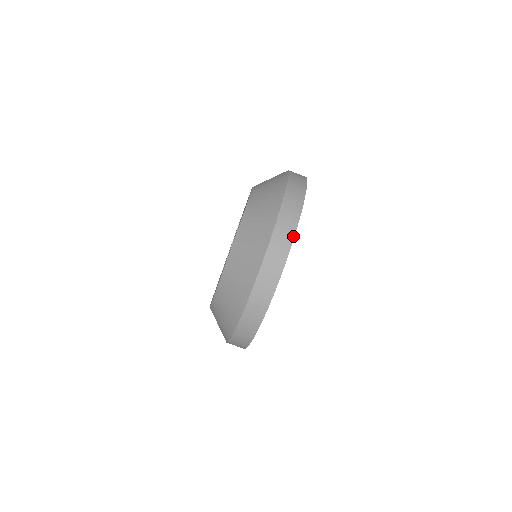
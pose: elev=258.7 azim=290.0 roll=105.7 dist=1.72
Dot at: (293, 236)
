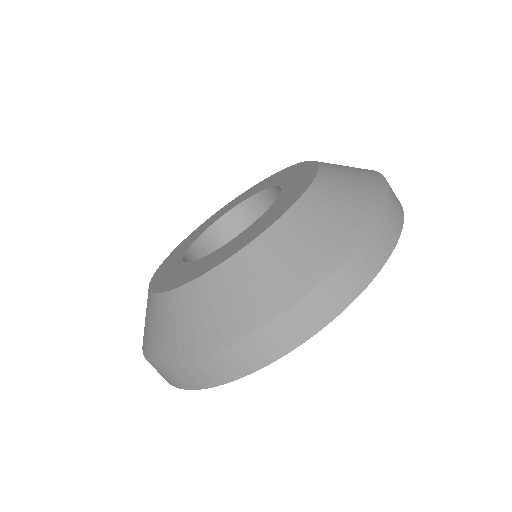
Dot at: (400, 231)
